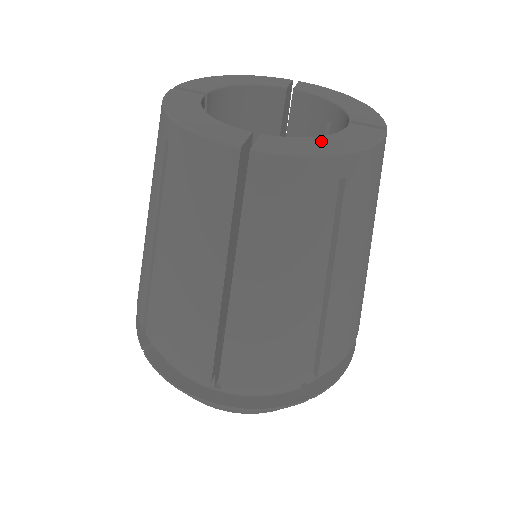
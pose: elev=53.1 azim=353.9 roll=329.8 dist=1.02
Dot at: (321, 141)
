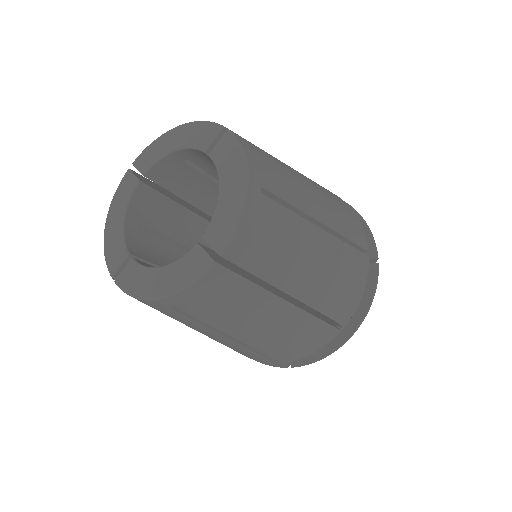
Dot at: (226, 194)
